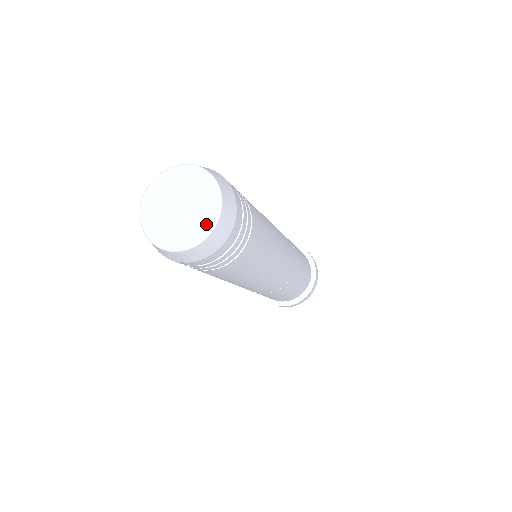
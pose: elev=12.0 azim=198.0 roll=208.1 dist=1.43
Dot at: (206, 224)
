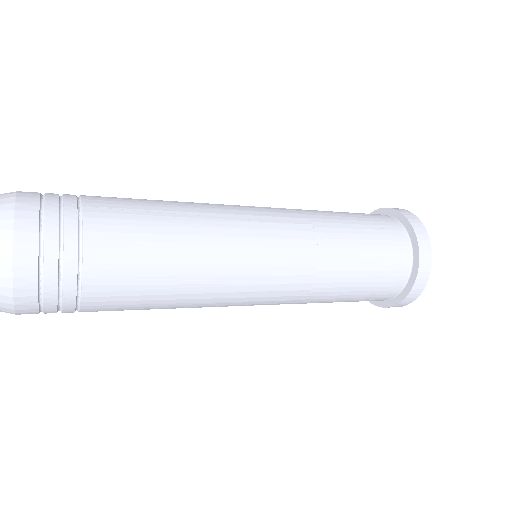
Dot at: out of frame
